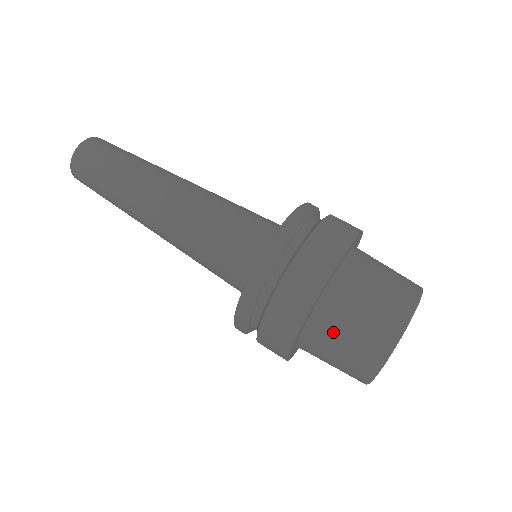
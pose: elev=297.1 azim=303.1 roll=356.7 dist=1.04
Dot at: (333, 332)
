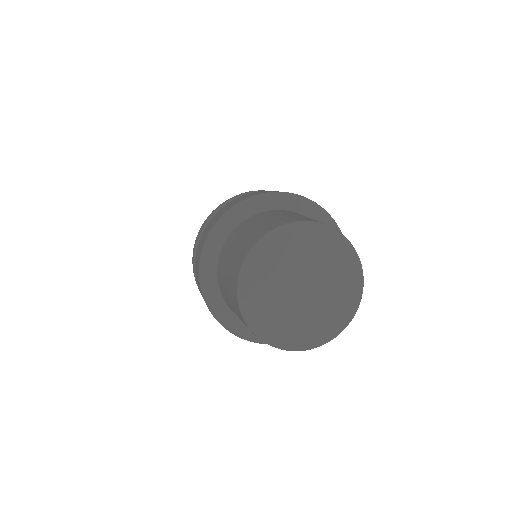
Dot at: (223, 270)
